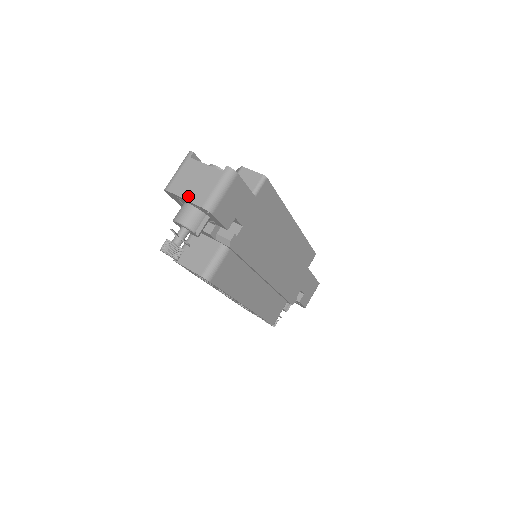
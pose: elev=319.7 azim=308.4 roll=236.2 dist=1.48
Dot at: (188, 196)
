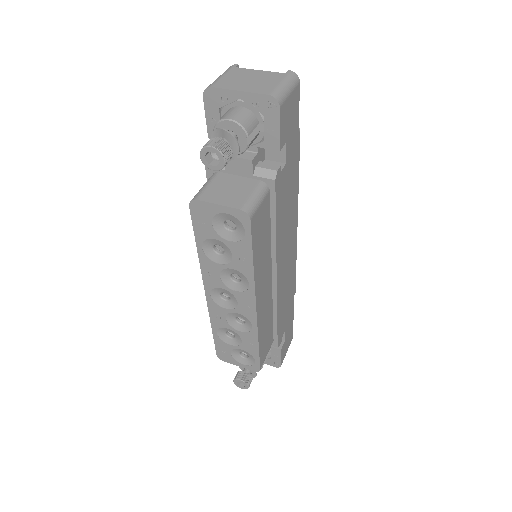
Dot at: (245, 89)
